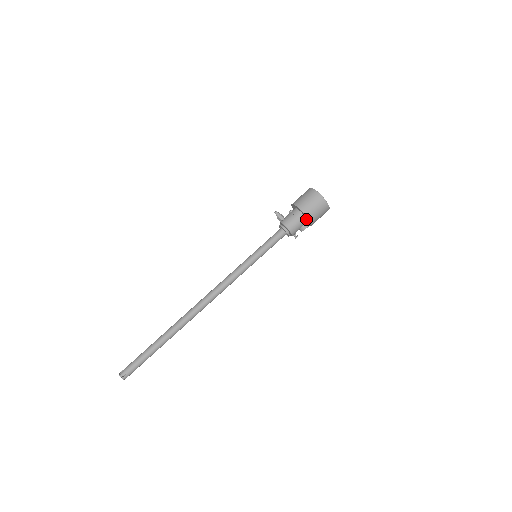
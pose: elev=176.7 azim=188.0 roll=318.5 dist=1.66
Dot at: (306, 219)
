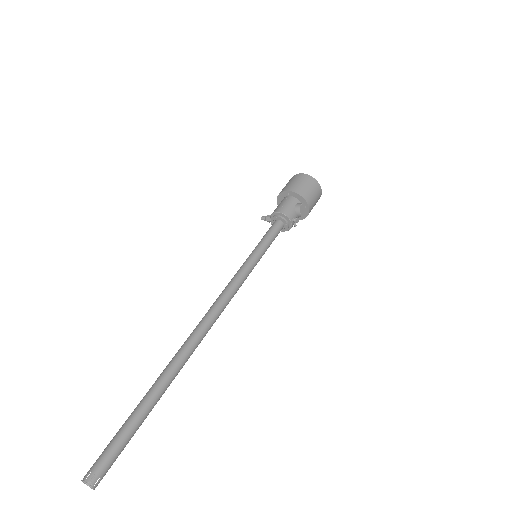
Dot at: (295, 199)
